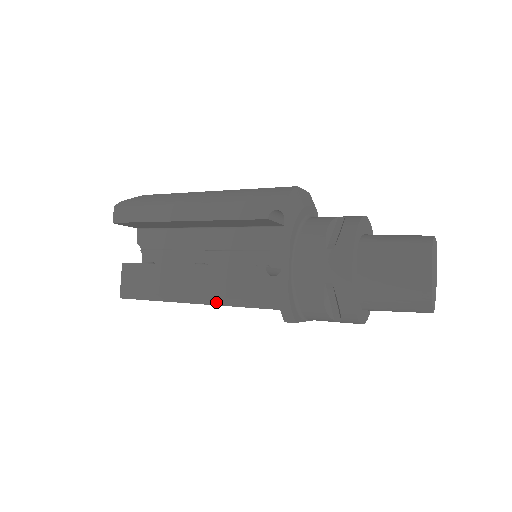
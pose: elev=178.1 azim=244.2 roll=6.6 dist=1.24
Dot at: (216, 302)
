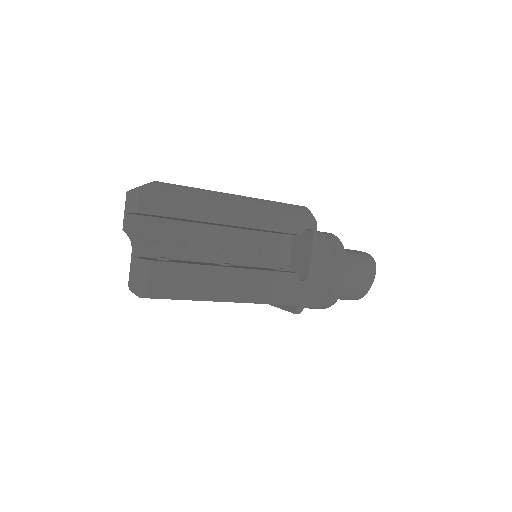
Dot at: (252, 301)
